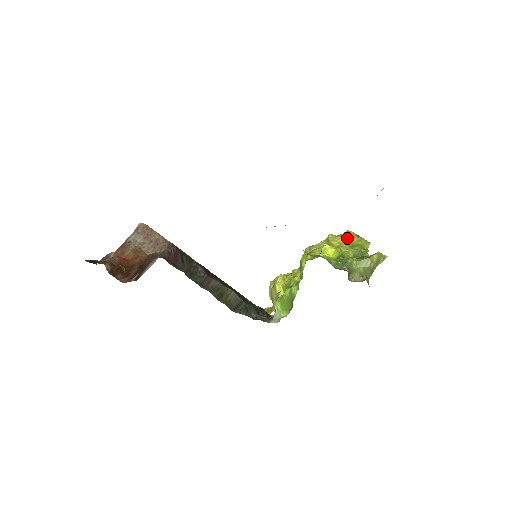
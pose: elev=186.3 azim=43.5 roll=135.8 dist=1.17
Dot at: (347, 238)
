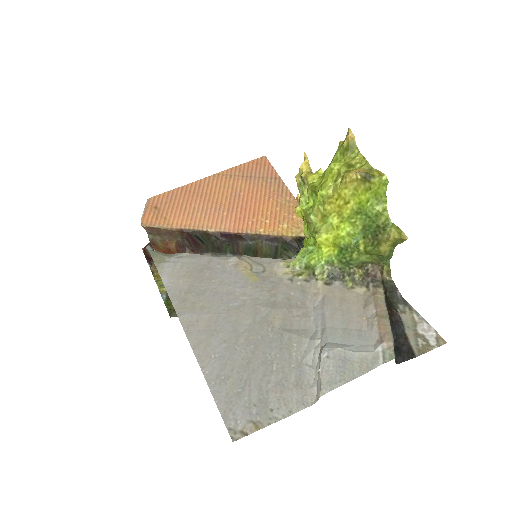
Dot at: (347, 197)
